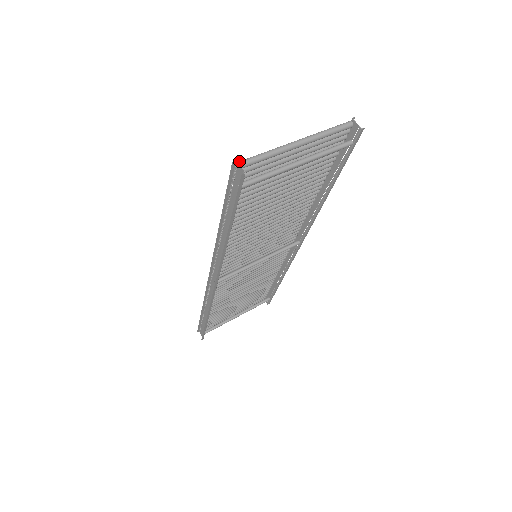
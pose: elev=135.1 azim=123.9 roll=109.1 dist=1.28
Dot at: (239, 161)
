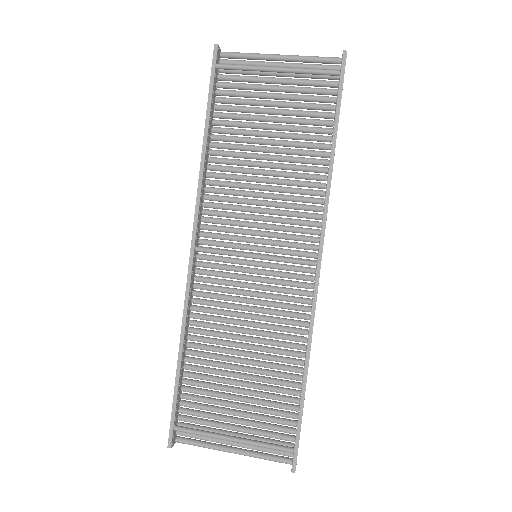
Dot at: (224, 54)
